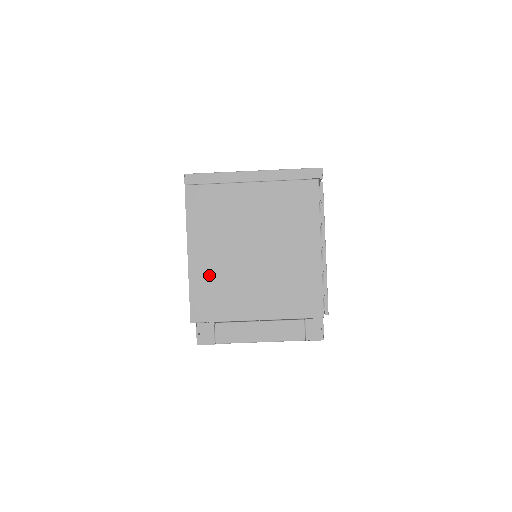
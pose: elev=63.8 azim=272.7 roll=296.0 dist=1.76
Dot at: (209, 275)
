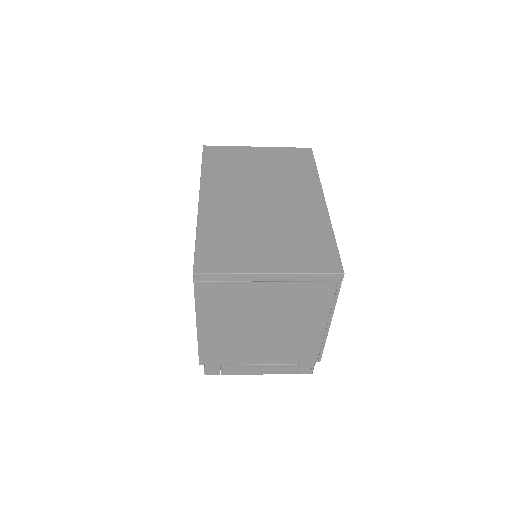
Dot at: (217, 340)
